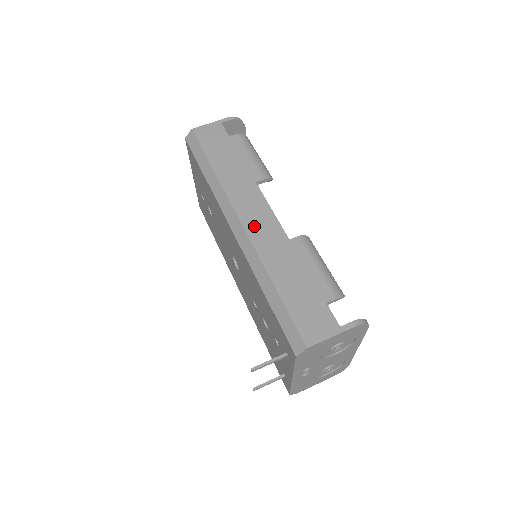
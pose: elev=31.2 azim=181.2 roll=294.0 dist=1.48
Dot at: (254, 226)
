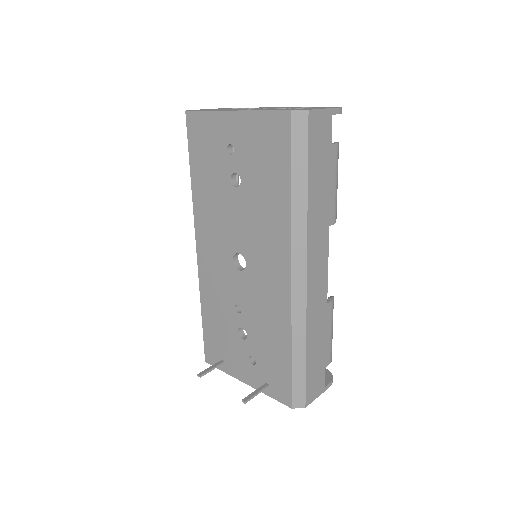
Dot at: (313, 285)
